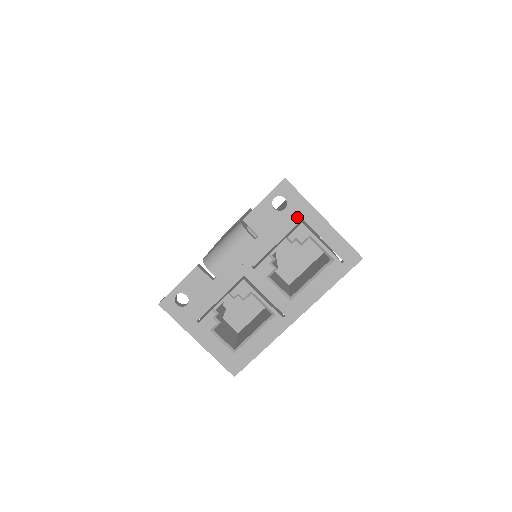
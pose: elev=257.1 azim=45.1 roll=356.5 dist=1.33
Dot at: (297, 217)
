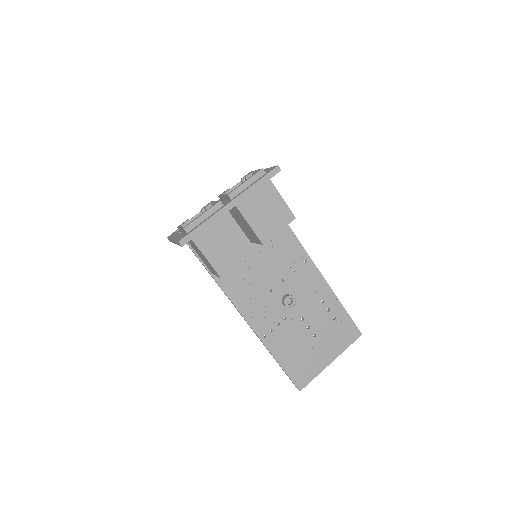
Dot at: occluded
